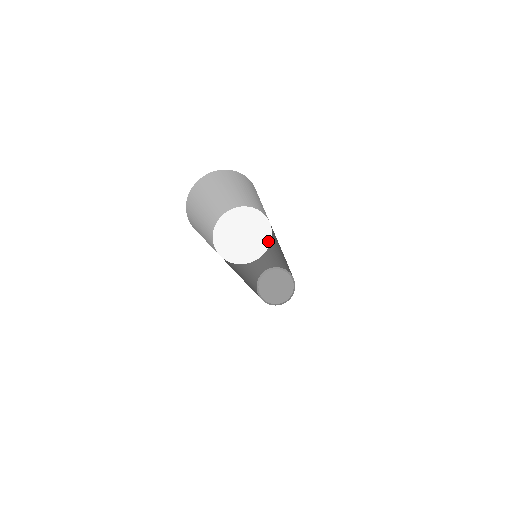
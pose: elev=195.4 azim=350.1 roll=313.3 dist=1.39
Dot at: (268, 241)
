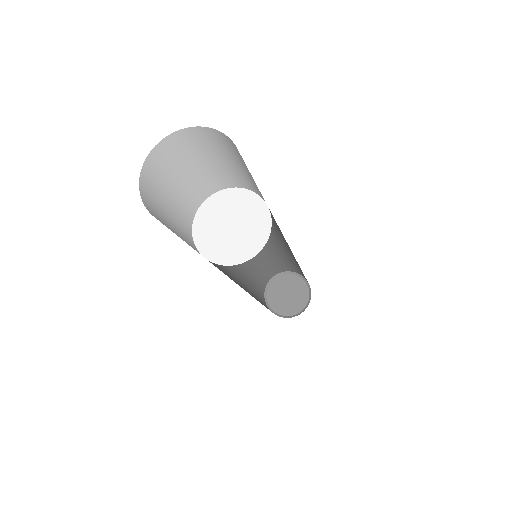
Dot at: (262, 242)
